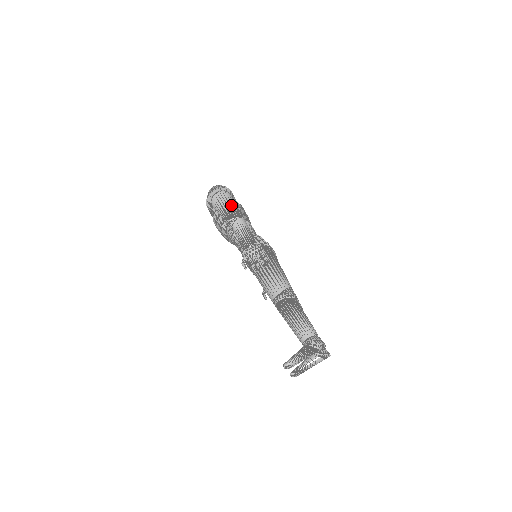
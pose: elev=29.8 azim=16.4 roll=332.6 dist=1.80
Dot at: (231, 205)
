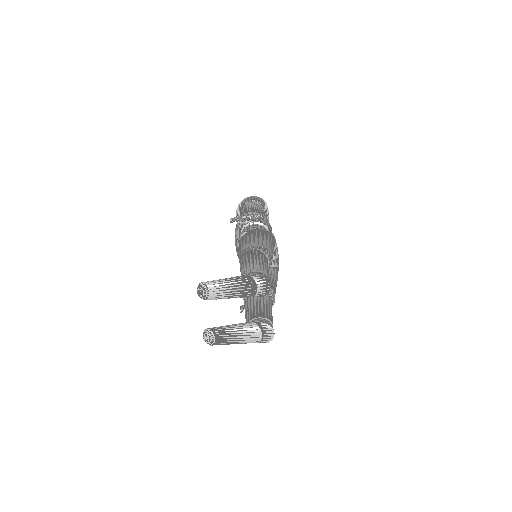
Dot at: (258, 199)
